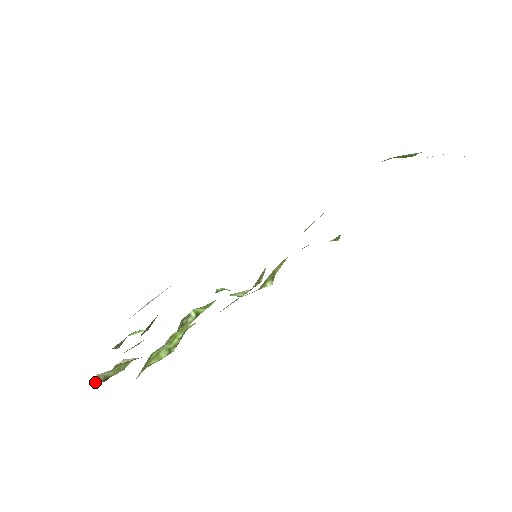
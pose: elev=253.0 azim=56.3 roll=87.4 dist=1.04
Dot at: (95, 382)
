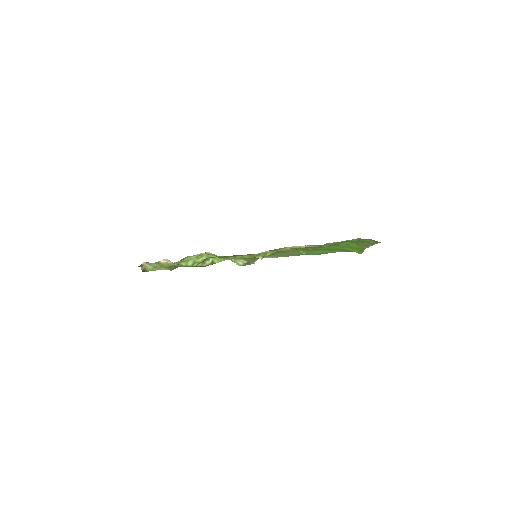
Dot at: (140, 266)
